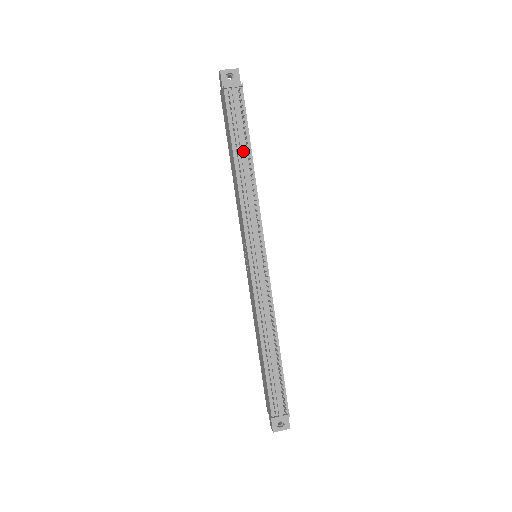
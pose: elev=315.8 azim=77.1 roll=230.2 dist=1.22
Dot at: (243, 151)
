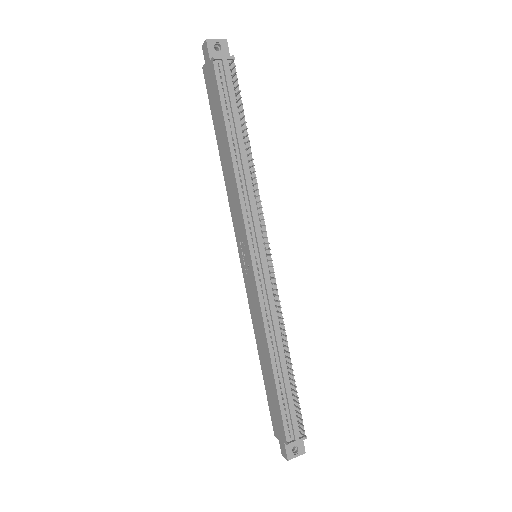
Dot at: (239, 133)
